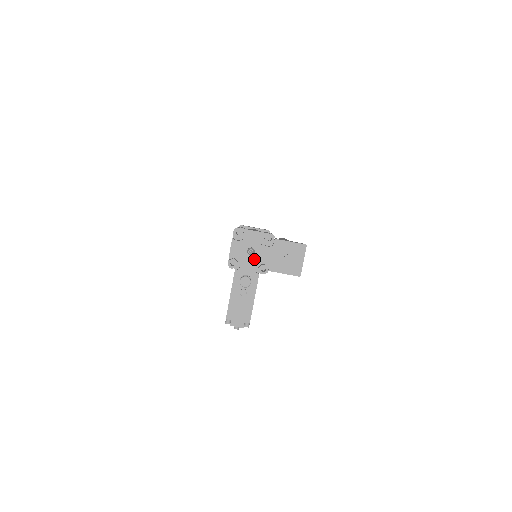
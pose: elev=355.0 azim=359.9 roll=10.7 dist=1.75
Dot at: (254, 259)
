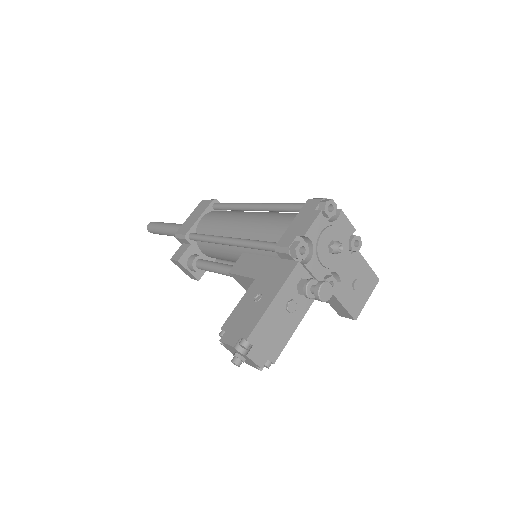
Dot at: (331, 261)
